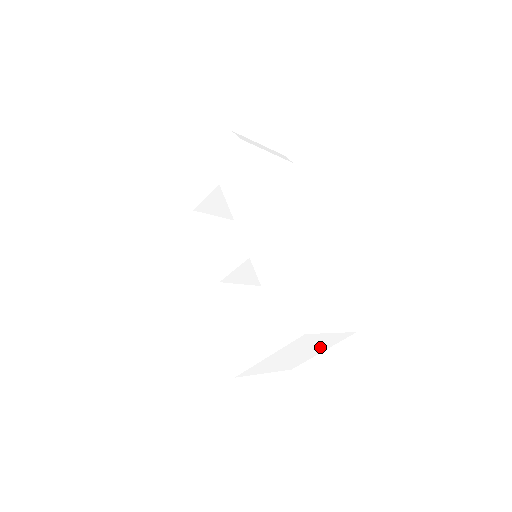
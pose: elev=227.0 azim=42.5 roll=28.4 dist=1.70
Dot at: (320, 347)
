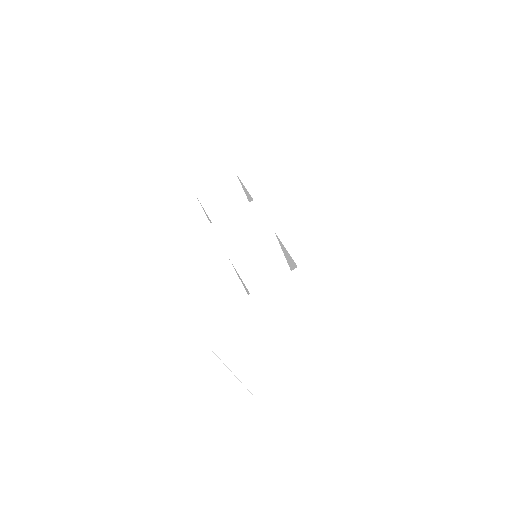
Dot at: (329, 353)
